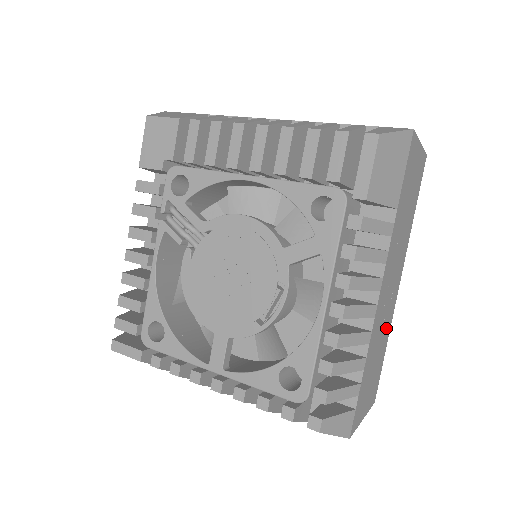
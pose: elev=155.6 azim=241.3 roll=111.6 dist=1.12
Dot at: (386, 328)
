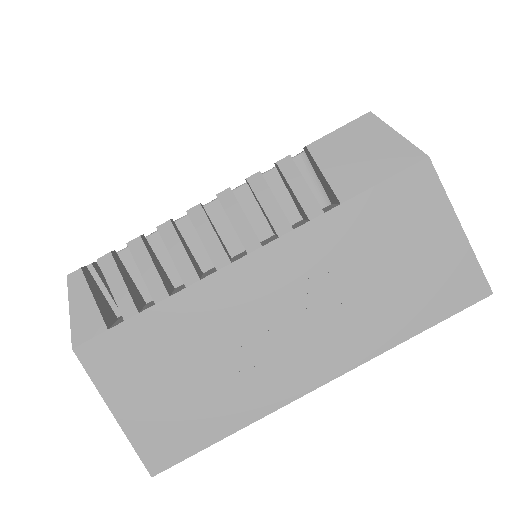
Dot at: (244, 384)
